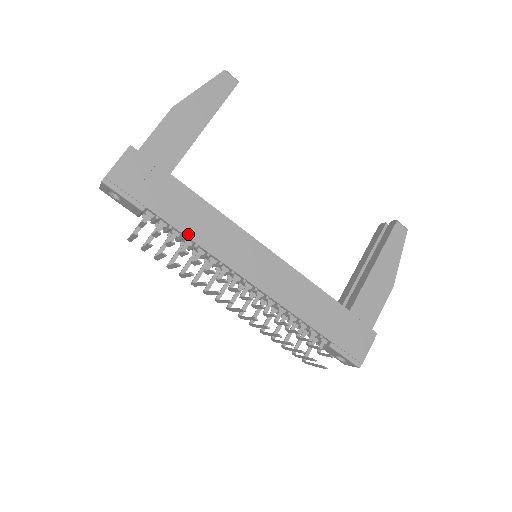
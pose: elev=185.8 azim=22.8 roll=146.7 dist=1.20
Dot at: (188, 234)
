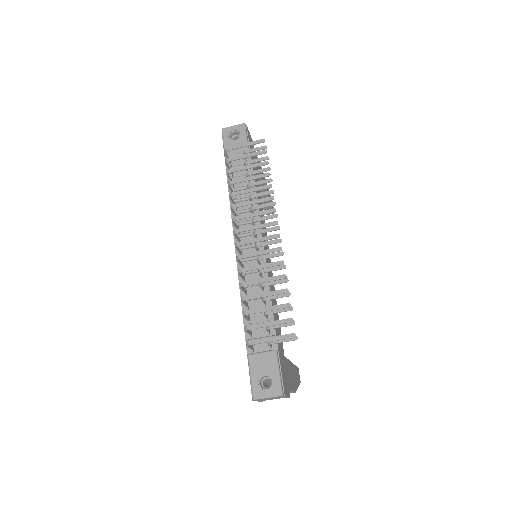
Dot at: occluded
